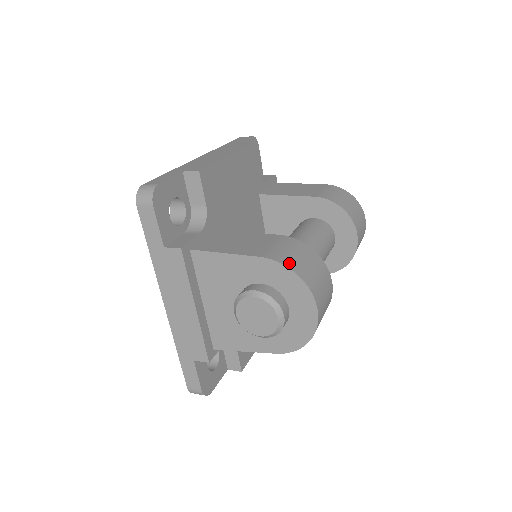
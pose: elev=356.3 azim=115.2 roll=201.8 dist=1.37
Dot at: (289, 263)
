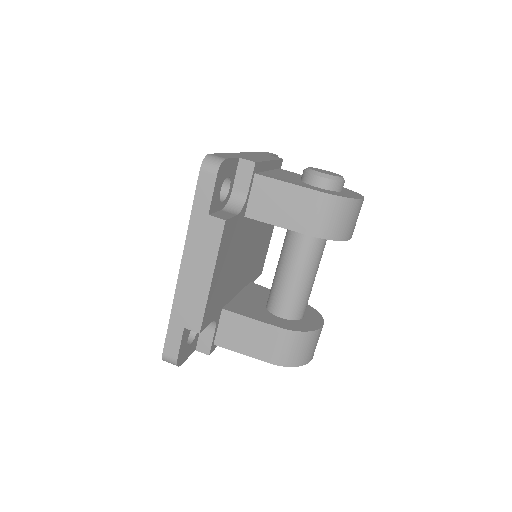
Dot at: (290, 363)
